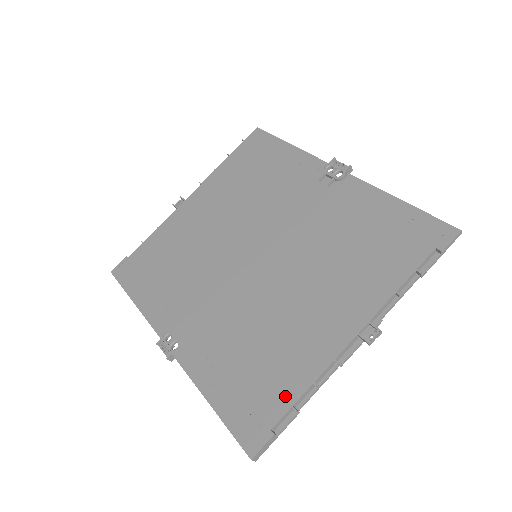
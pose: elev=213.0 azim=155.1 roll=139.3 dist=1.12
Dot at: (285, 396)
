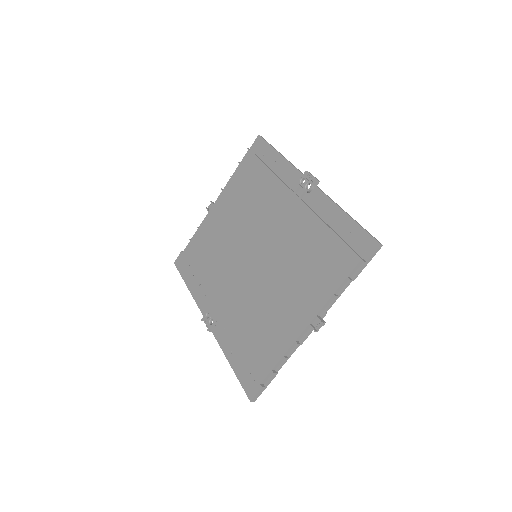
Dot at: (268, 363)
